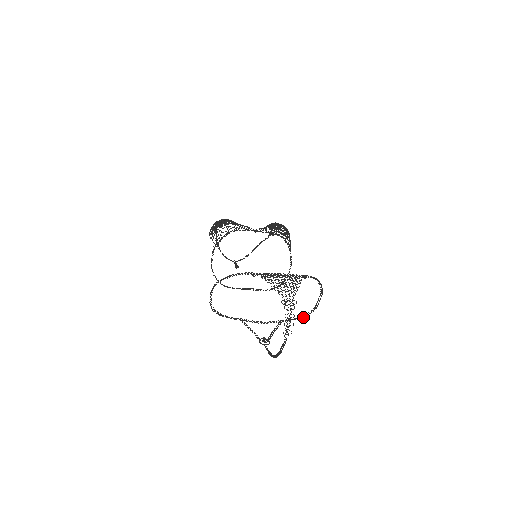
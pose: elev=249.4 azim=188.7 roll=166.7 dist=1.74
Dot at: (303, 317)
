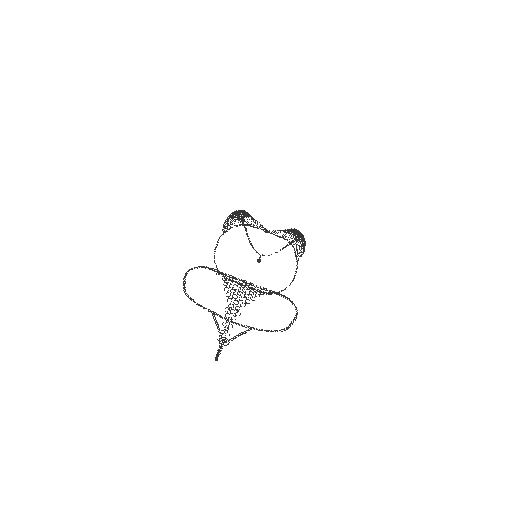
Dot at: occluded
